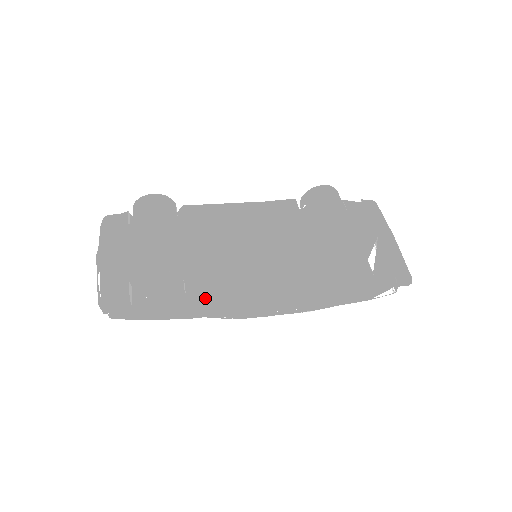
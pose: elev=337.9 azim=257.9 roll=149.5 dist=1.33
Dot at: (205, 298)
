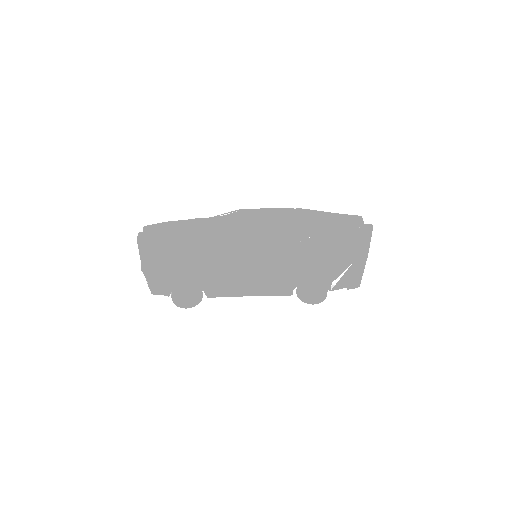
Dot at: occluded
